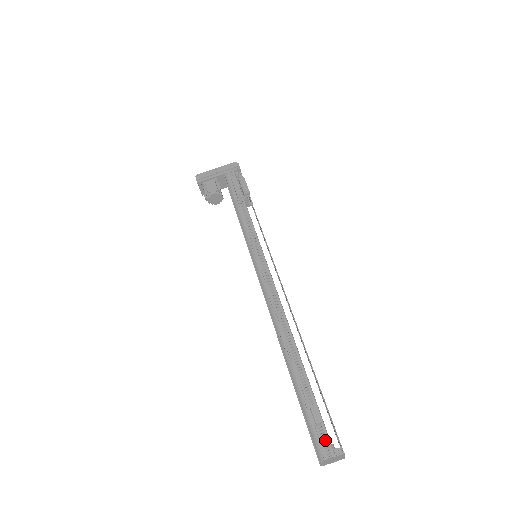
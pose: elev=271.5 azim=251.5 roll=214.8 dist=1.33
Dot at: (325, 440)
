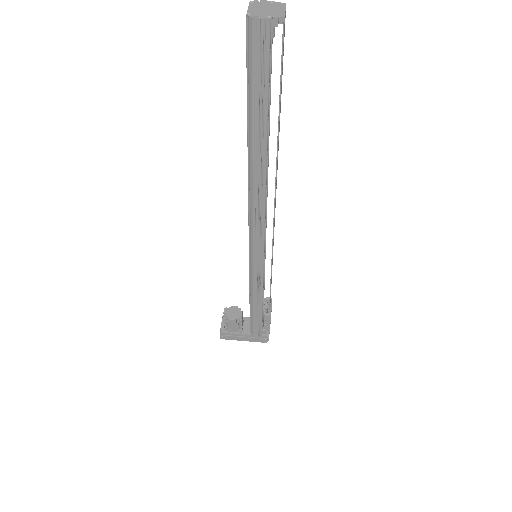
Dot at: occluded
